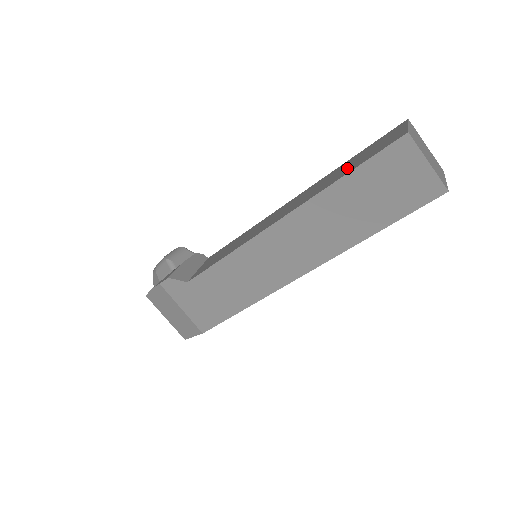
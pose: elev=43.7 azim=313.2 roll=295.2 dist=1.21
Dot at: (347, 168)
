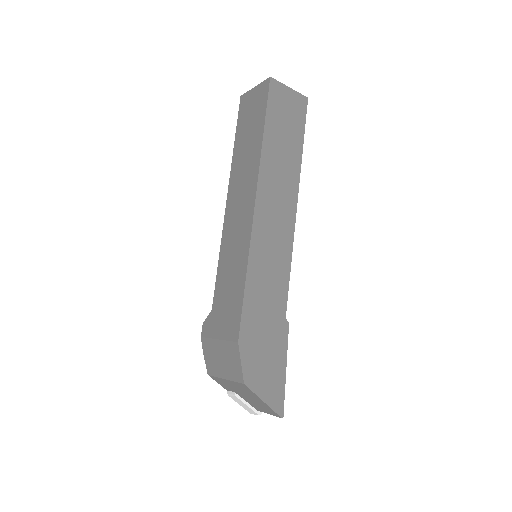
Dot at: occluded
